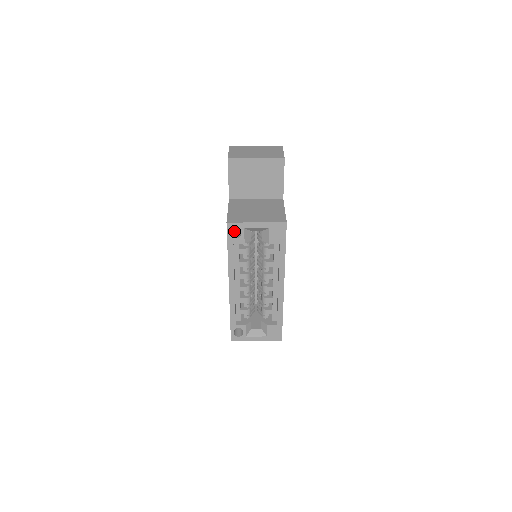
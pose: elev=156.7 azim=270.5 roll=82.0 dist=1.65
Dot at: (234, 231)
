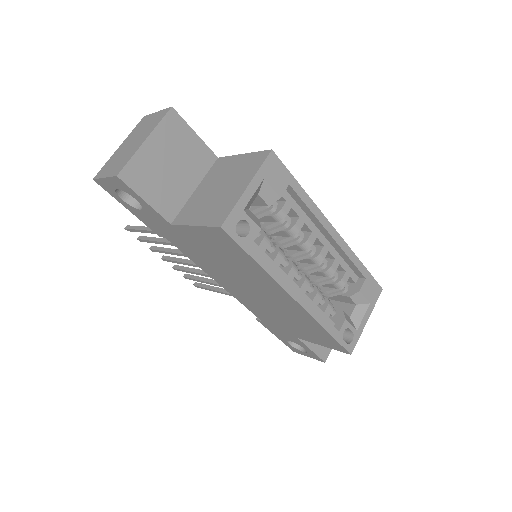
Dot at: occluded
